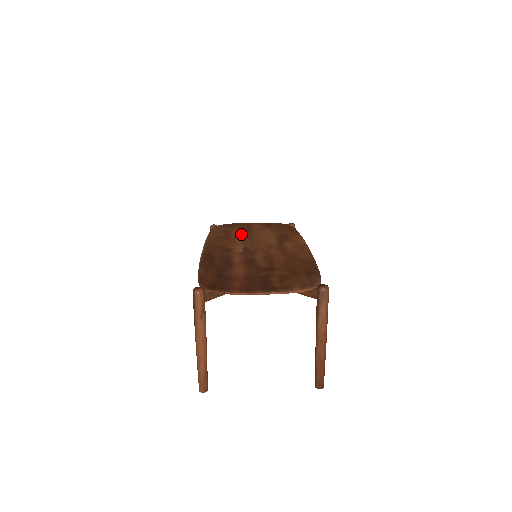
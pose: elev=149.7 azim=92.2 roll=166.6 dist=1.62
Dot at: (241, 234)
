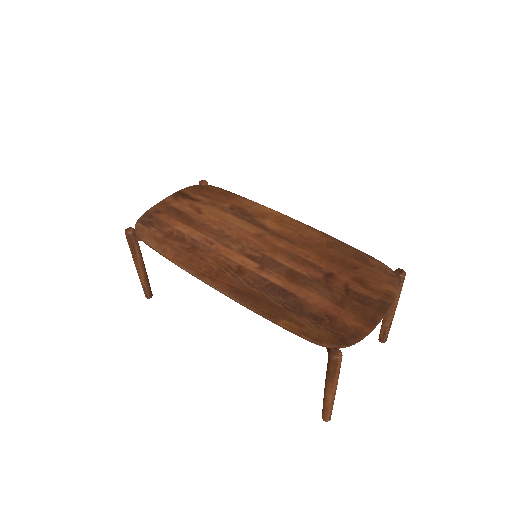
Dot at: (196, 232)
